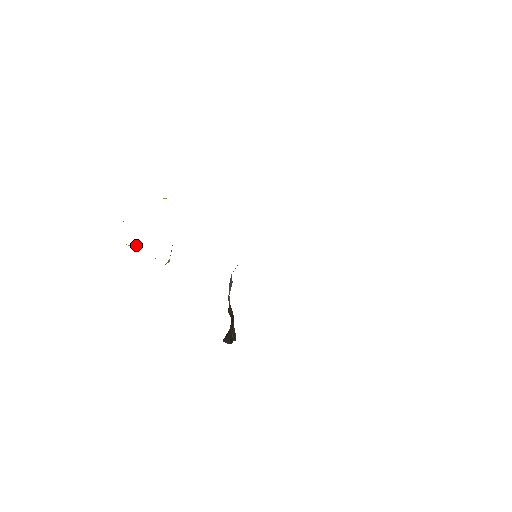
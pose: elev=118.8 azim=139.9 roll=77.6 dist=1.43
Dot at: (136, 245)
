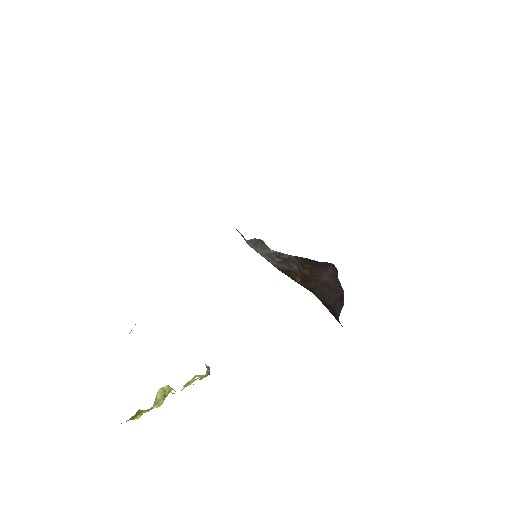
Dot at: (161, 394)
